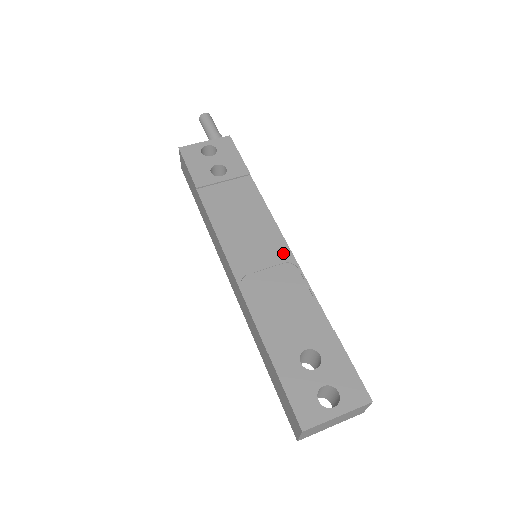
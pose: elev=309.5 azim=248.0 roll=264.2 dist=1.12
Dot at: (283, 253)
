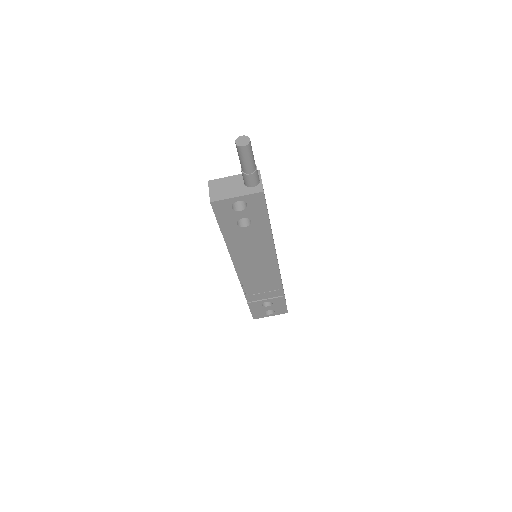
Dot at: (273, 269)
